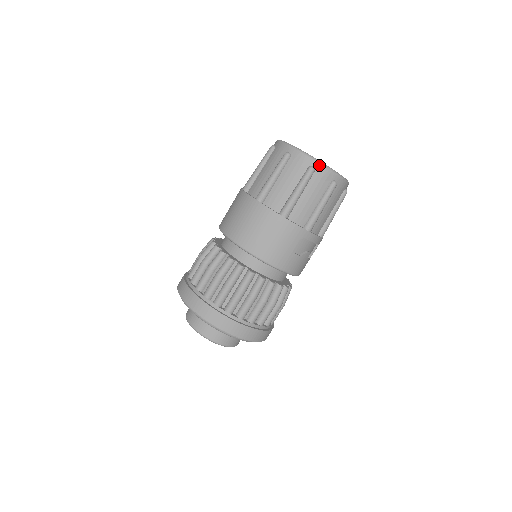
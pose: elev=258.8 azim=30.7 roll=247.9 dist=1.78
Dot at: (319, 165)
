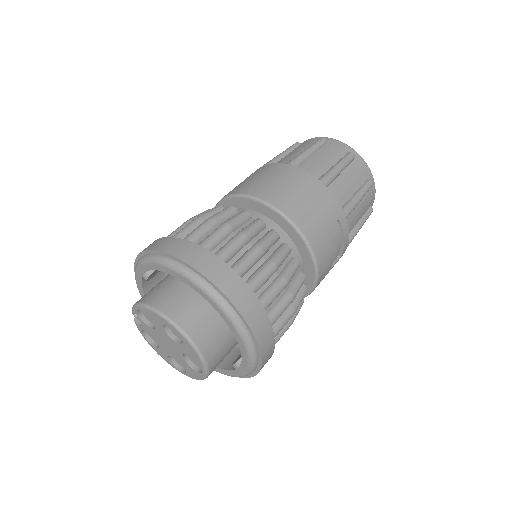
Dot at: (358, 156)
